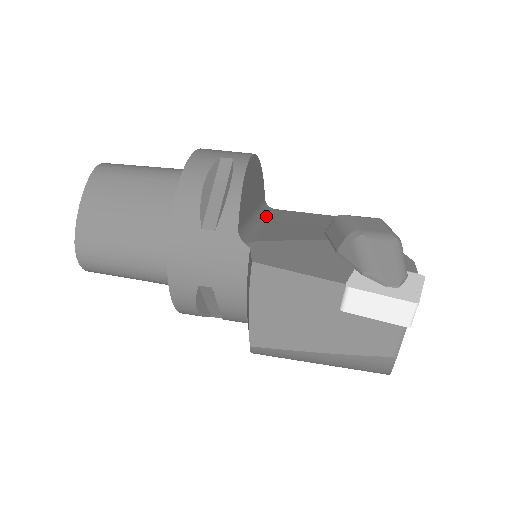
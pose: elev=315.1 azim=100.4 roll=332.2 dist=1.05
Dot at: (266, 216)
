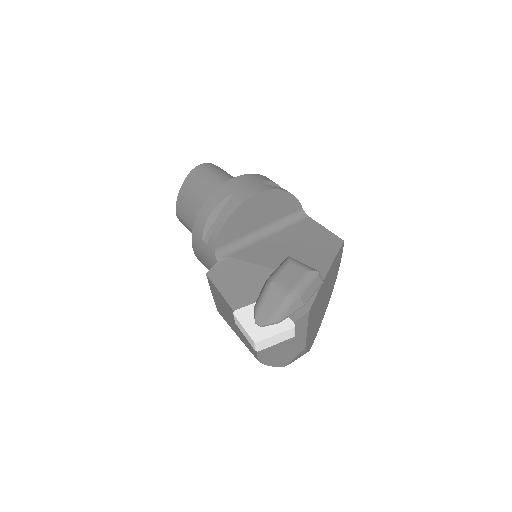
Dot at: (283, 227)
